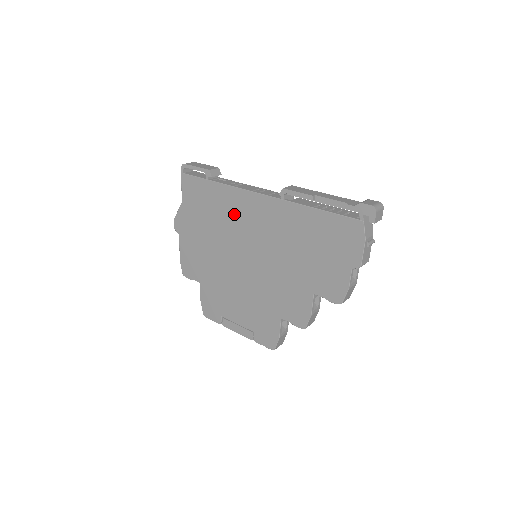
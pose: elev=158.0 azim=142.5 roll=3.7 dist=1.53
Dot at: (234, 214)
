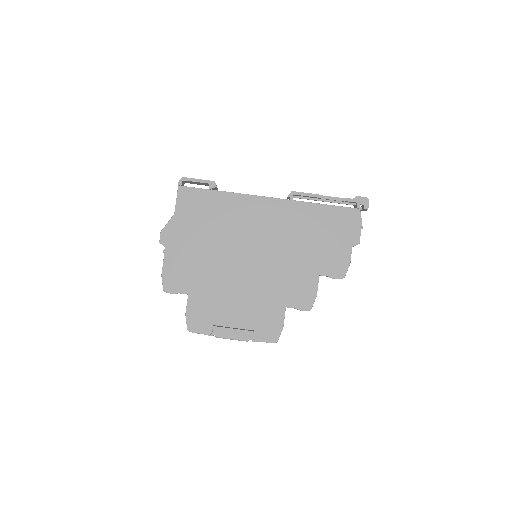
Dot at: (240, 218)
